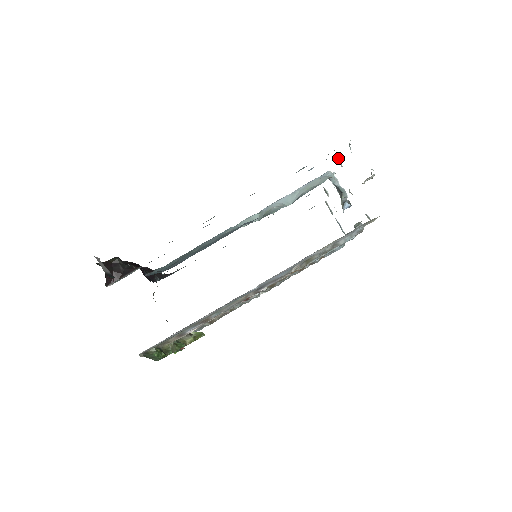
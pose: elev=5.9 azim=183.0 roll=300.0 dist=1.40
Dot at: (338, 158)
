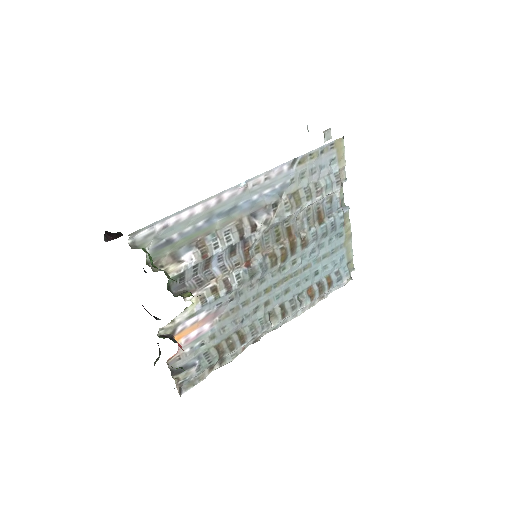
Dot at: occluded
